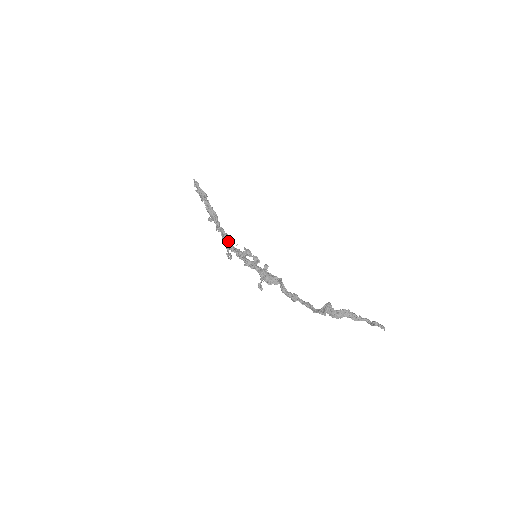
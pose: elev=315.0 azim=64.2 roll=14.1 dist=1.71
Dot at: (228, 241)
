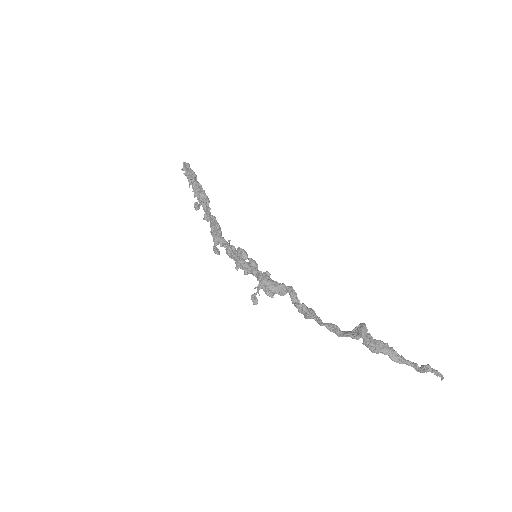
Dot at: (219, 231)
